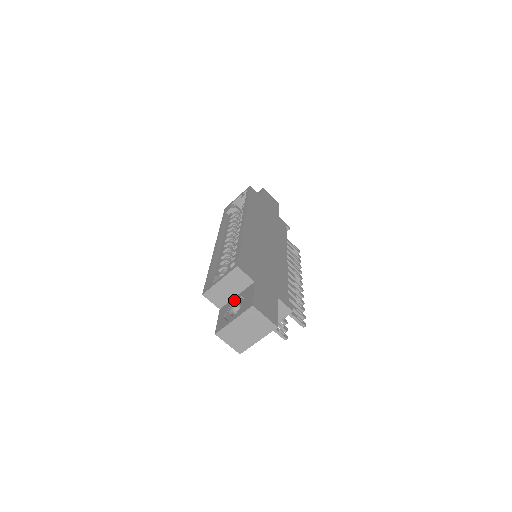
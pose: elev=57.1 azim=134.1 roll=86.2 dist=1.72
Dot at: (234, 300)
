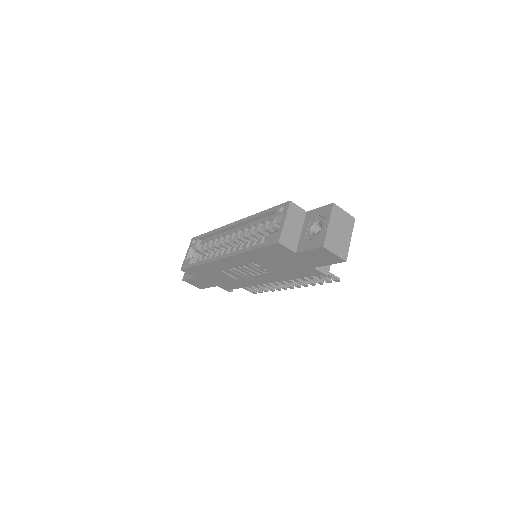
Dot at: (304, 233)
